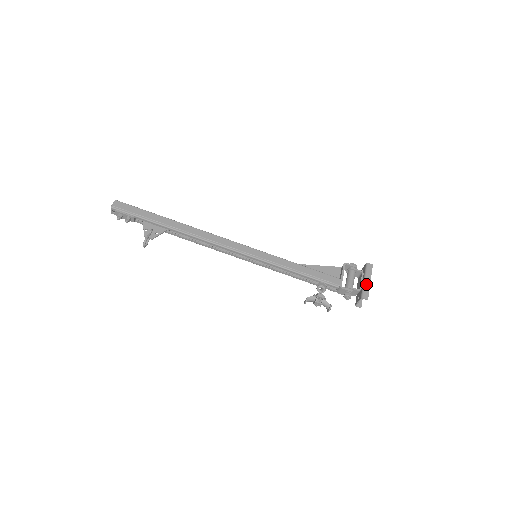
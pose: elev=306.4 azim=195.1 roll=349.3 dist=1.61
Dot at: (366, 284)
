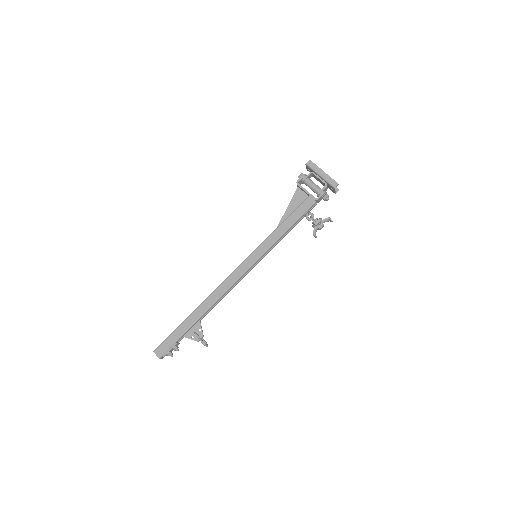
Dot at: (325, 177)
